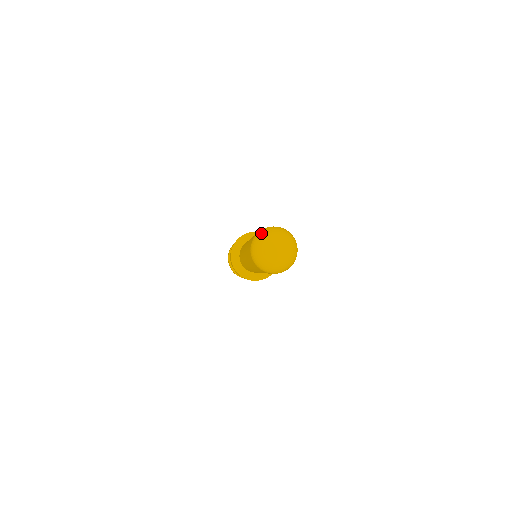
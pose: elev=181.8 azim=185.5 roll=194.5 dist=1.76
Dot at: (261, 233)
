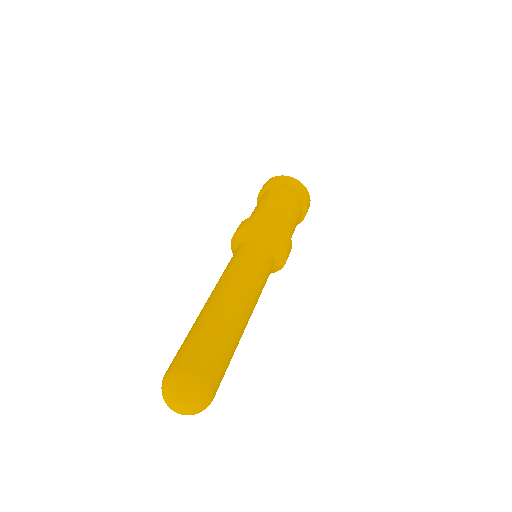
Dot at: (161, 387)
